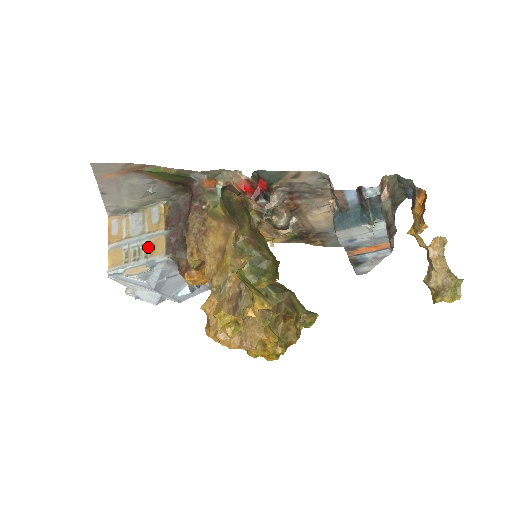
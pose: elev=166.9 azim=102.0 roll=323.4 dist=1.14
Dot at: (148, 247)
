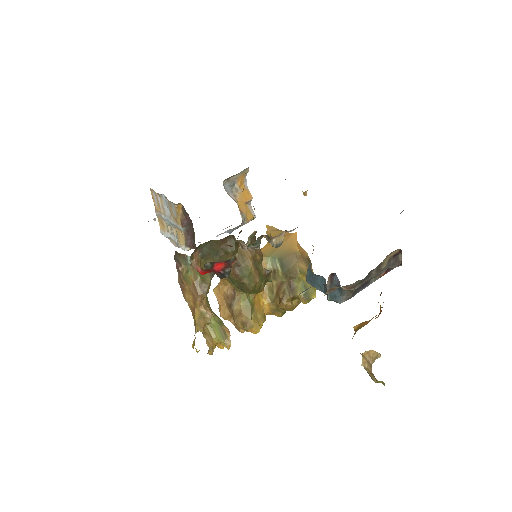
Dot at: (176, 231)
